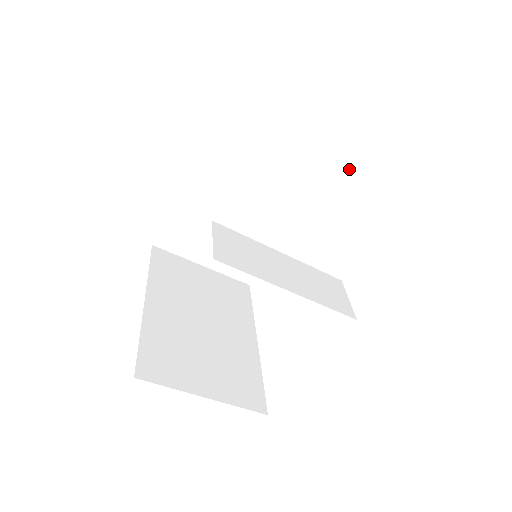
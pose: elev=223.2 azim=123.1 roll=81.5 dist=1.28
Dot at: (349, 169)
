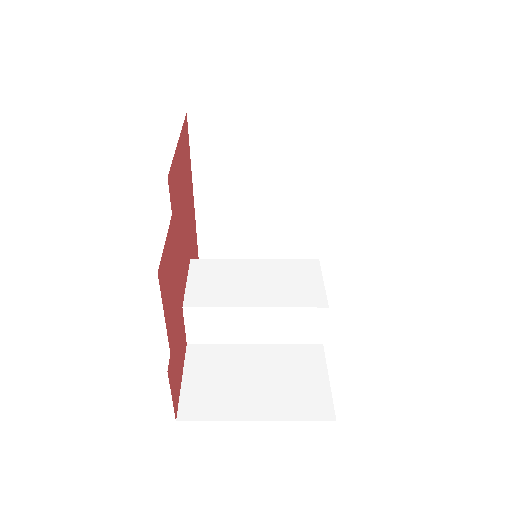
Dot at: occluded
